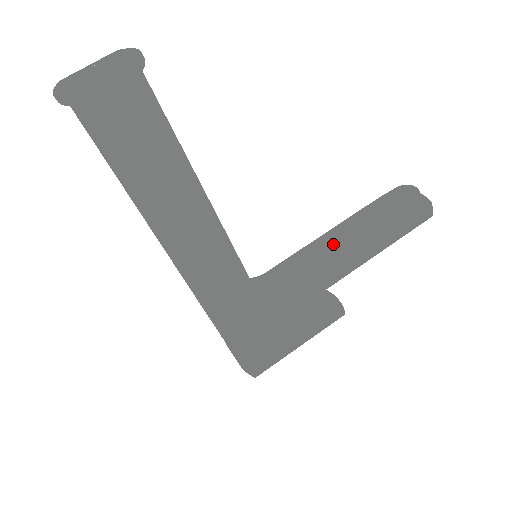
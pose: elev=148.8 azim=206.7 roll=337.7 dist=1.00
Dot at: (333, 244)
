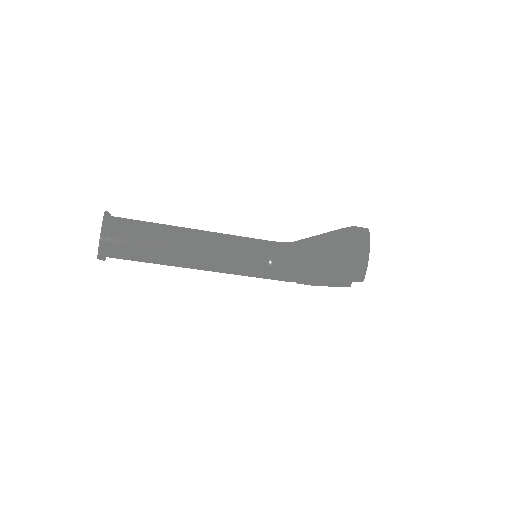
Dot at: (309, 255)
